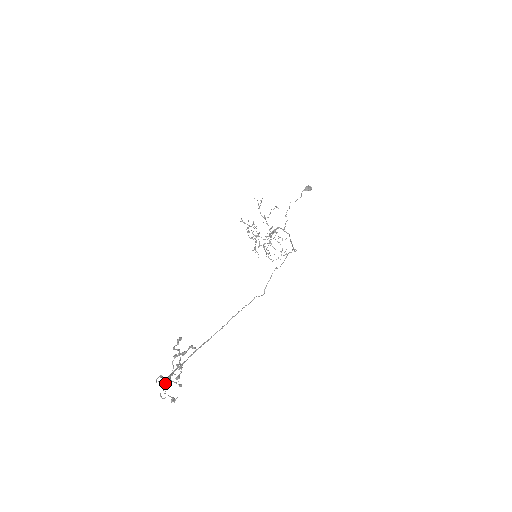
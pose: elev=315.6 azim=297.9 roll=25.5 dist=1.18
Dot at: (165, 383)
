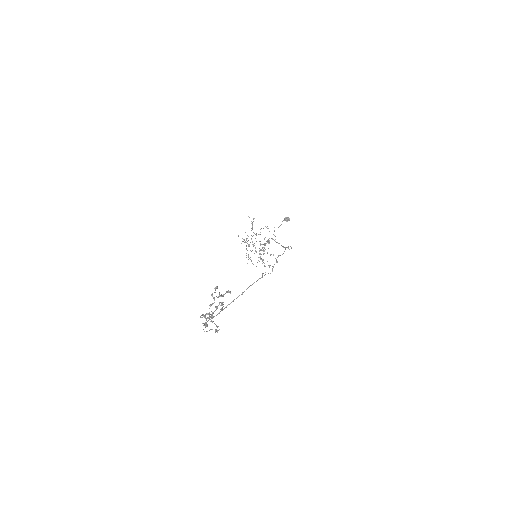
Dot at: (204, 325)
